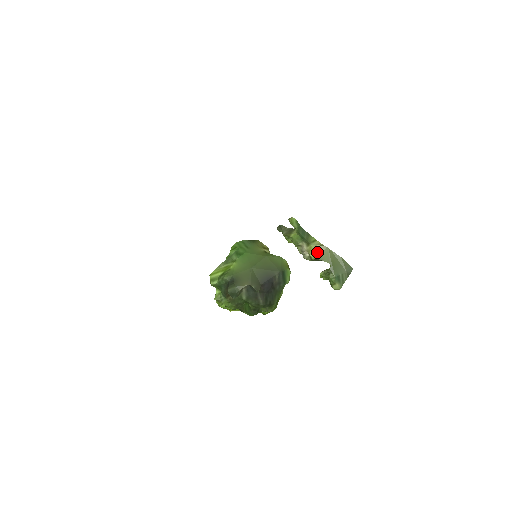
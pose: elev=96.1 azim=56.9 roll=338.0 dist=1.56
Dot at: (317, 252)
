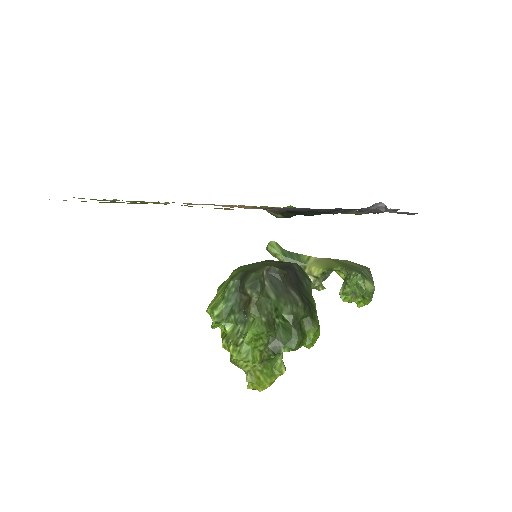
Dot at: (319, 266)
